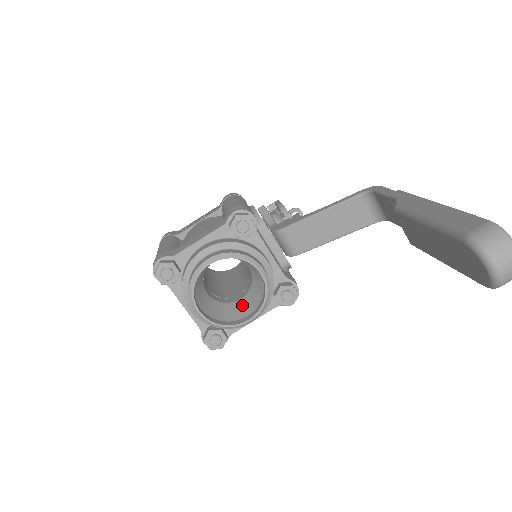
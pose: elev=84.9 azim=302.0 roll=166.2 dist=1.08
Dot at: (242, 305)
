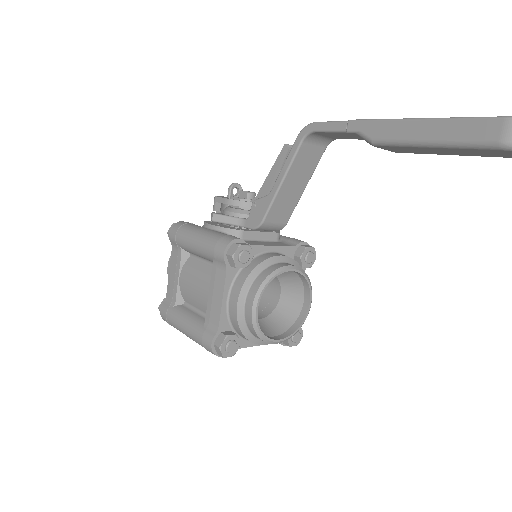
Dot at: (288, 298)
